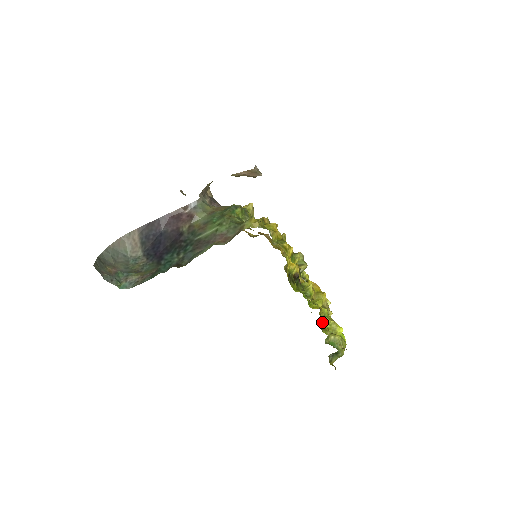
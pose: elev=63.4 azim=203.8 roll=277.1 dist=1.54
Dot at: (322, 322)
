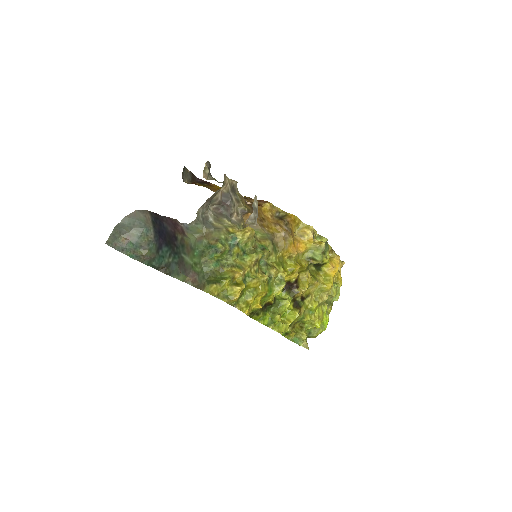
Dot at: (287, 331)
